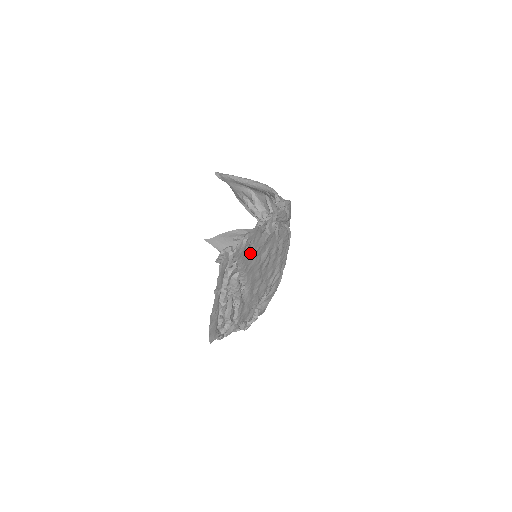
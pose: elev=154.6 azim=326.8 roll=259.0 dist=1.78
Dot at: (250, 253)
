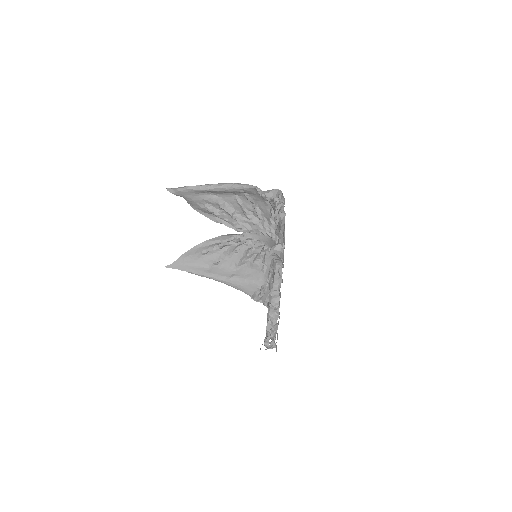
Dot at: occluded
